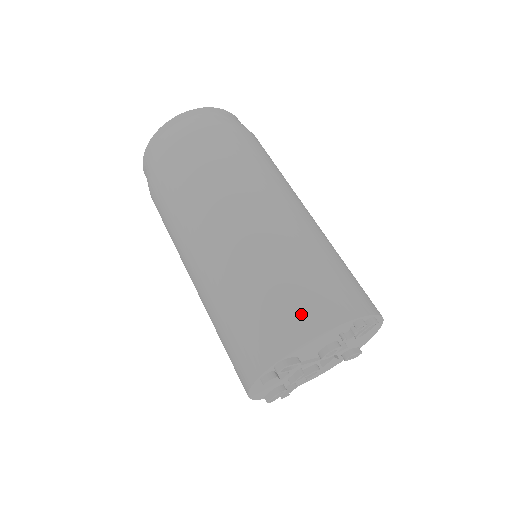
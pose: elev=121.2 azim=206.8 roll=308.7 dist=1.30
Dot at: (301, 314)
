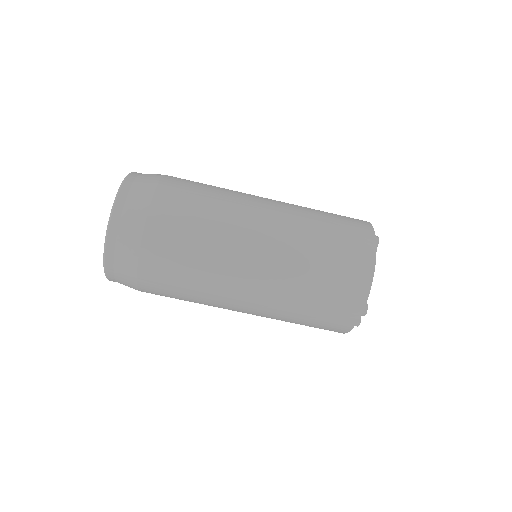
Dot at: occluded
